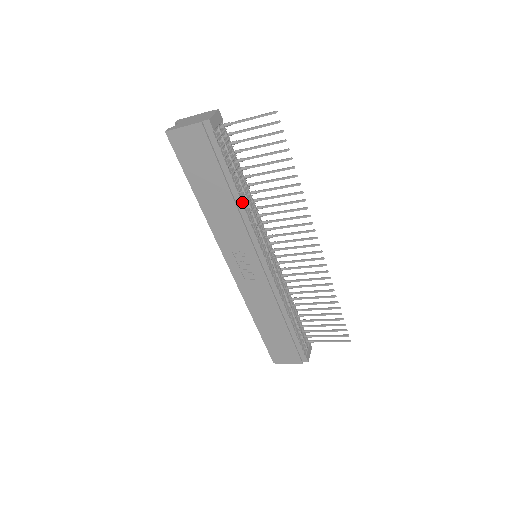
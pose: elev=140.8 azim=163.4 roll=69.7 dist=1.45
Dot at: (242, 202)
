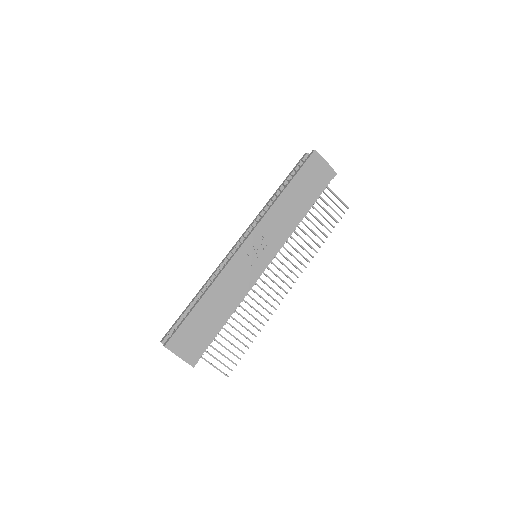
Dot at: (301, 220)
